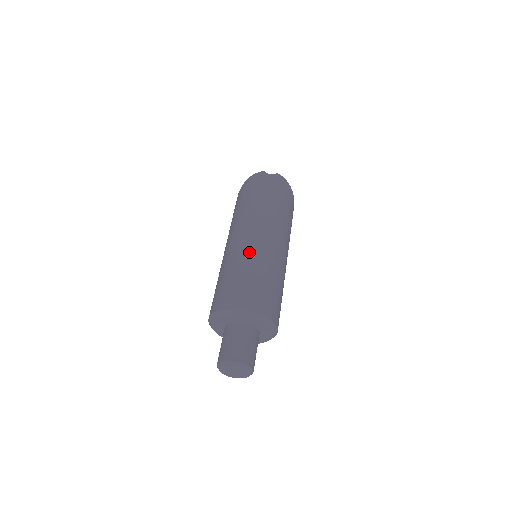
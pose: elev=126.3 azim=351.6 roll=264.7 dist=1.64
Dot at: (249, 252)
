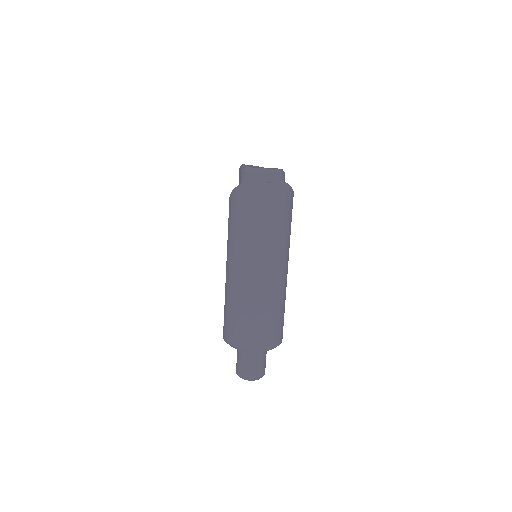
Dot at: (255, 293)
